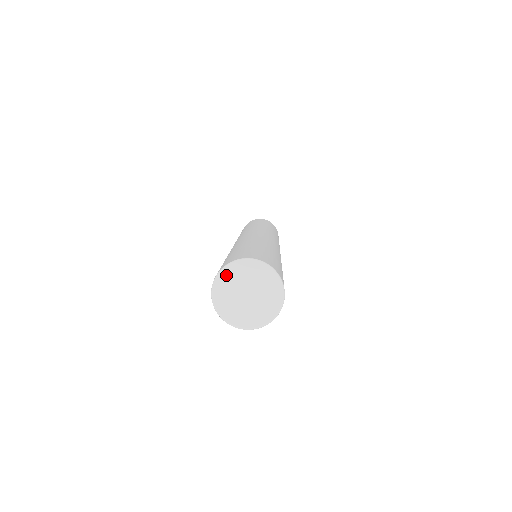
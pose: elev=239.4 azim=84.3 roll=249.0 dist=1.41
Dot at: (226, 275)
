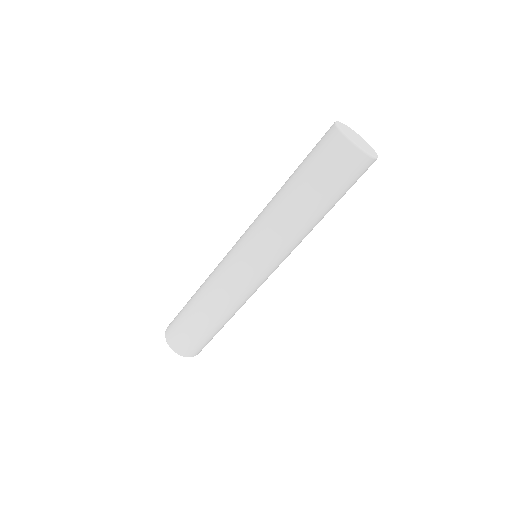
Dot at: (350, 129)
